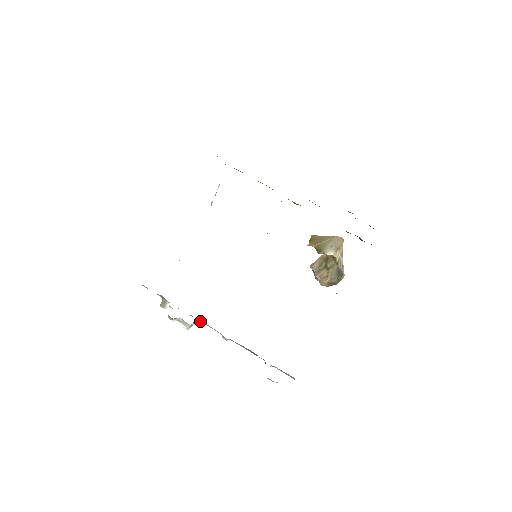
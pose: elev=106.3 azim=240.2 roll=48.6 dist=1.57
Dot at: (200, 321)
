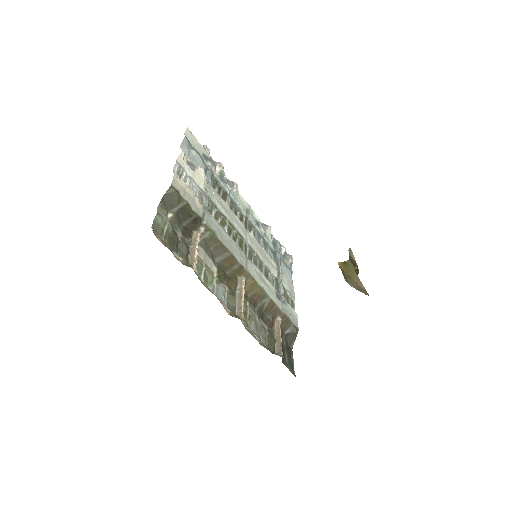
Dot at: occluded
